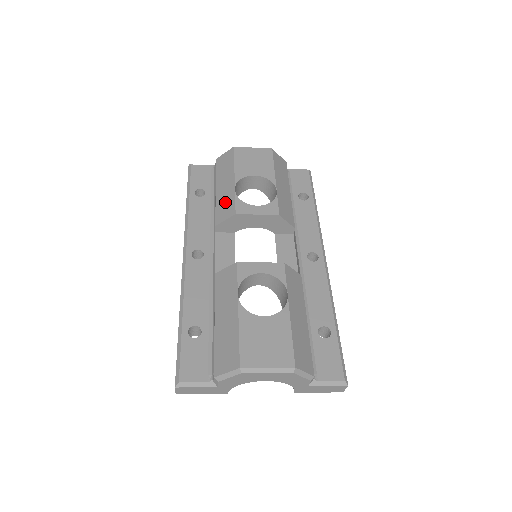
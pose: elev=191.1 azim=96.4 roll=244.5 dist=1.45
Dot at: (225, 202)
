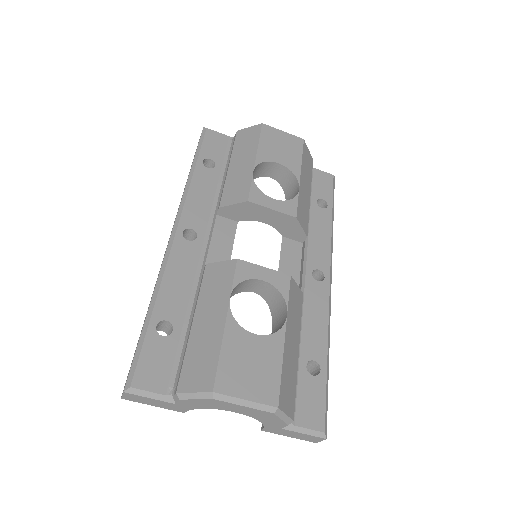
Dot at: (238, 183)
